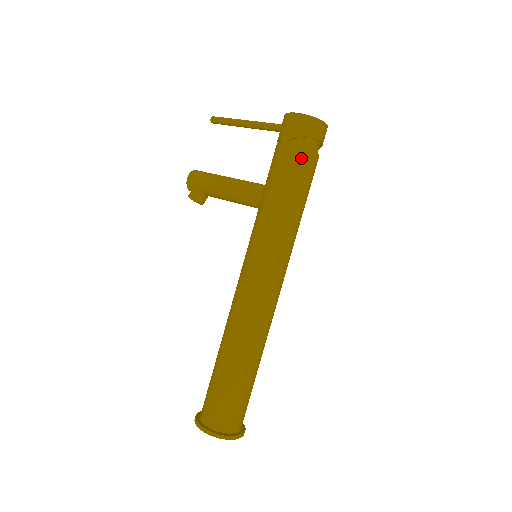
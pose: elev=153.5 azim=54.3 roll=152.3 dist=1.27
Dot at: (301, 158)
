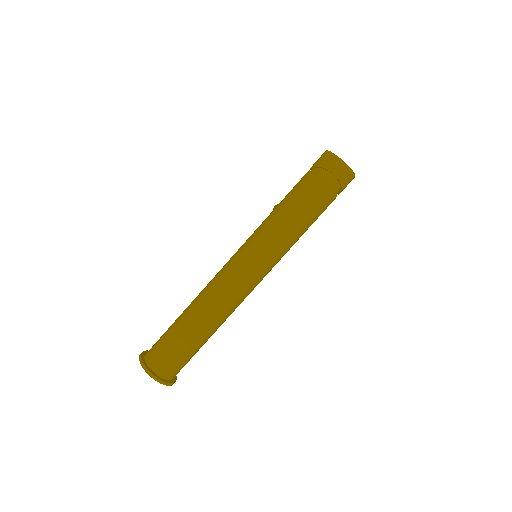
Dot at: (308, 181)
